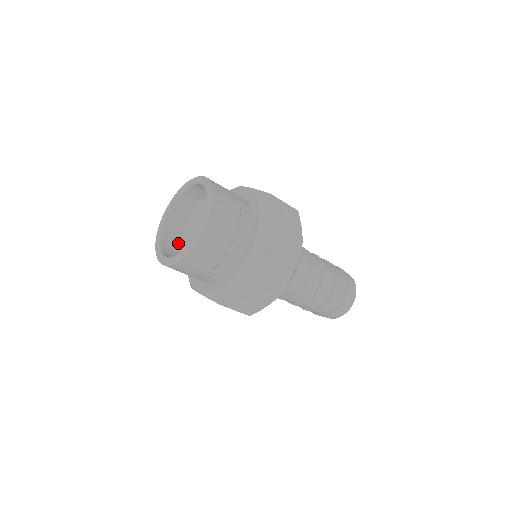
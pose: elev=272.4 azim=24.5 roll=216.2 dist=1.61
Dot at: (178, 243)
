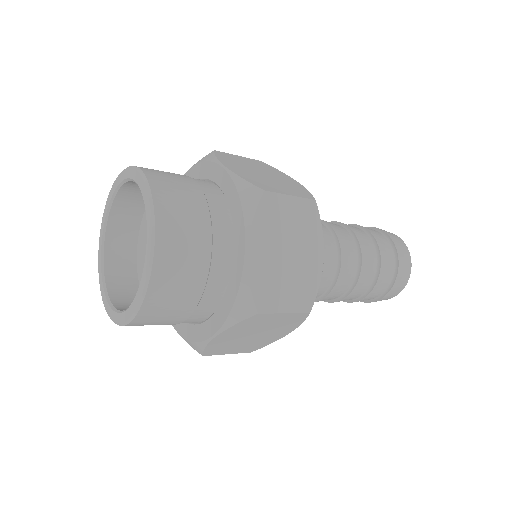
Dot at: (134, 254)
